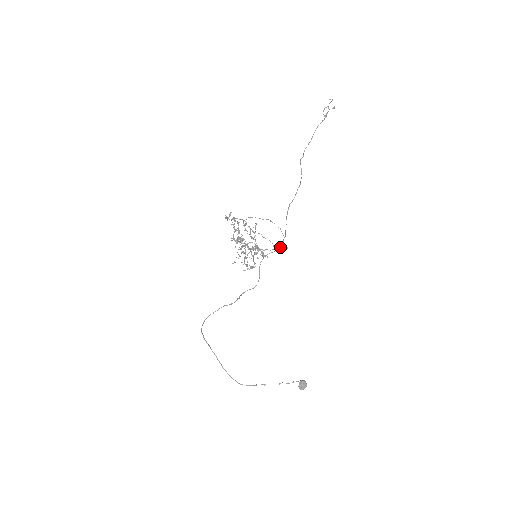
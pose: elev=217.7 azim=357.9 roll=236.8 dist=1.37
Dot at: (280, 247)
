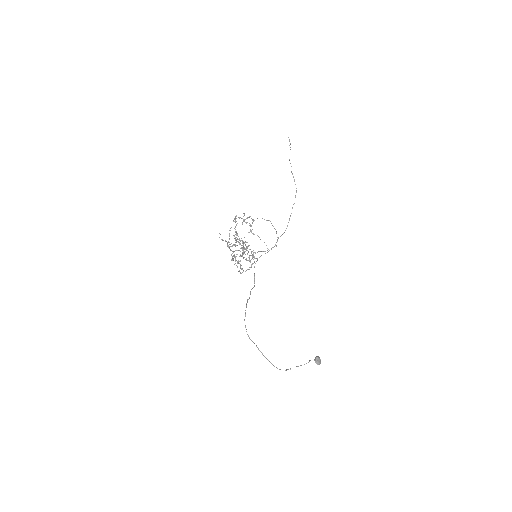
Dot at: (273, 247)
